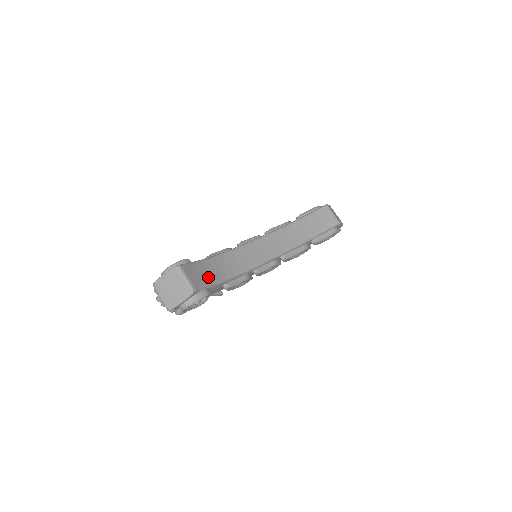
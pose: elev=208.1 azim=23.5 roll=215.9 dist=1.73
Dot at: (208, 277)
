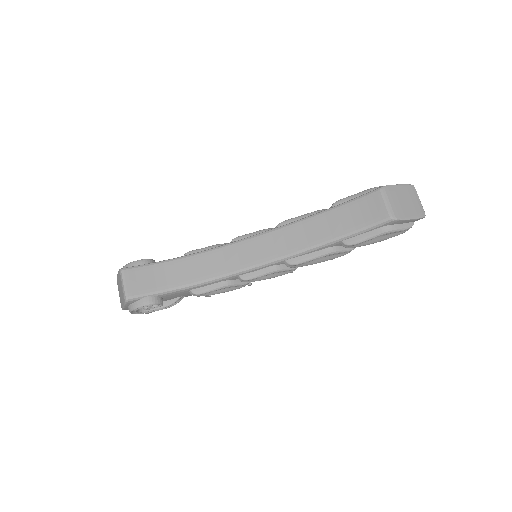
Dot at: (160, 283)
